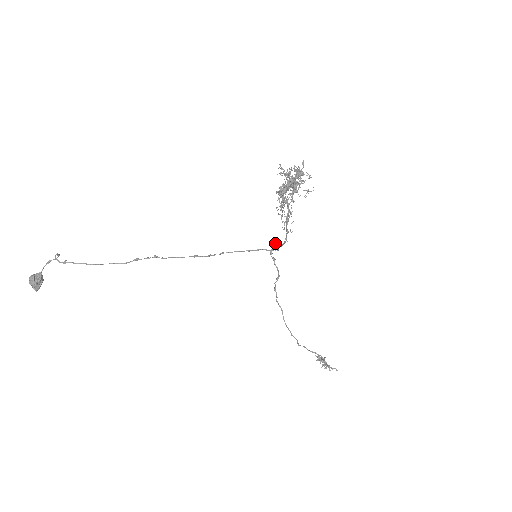
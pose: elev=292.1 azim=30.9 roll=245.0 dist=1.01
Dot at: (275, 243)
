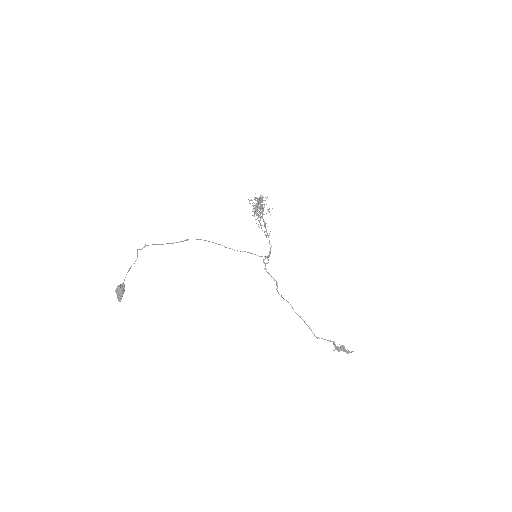
Dot at: (265, 258)
